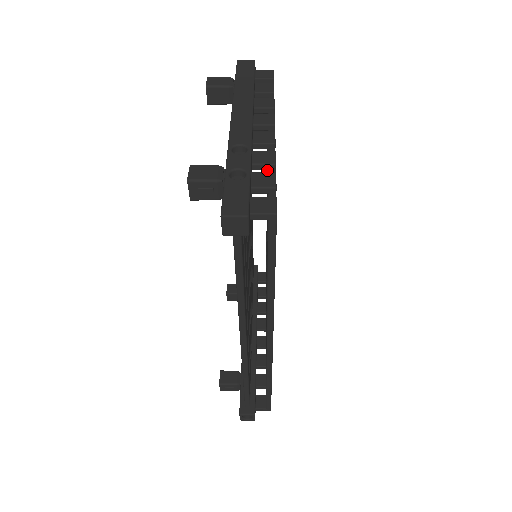
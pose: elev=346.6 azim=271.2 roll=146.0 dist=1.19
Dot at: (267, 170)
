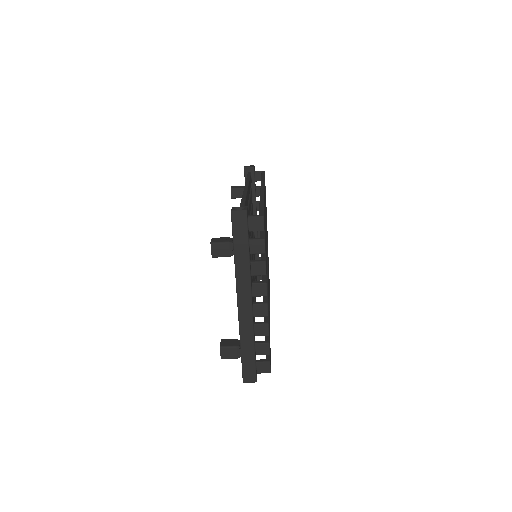
Dot at: occluded
